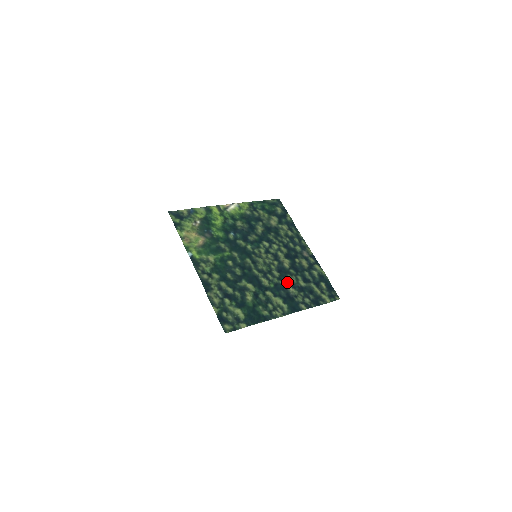
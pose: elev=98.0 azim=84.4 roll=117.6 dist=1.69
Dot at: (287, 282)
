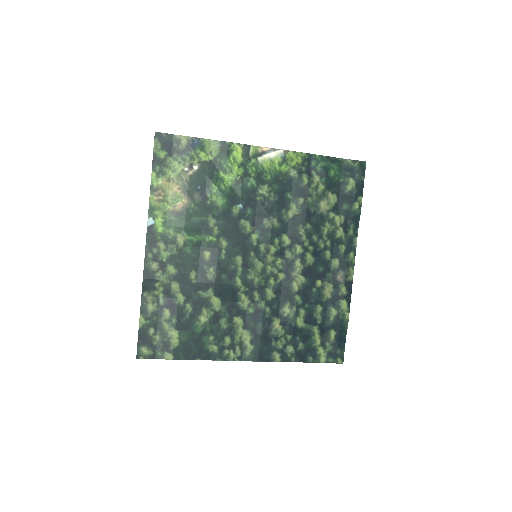
Dot at: (278, 312)
